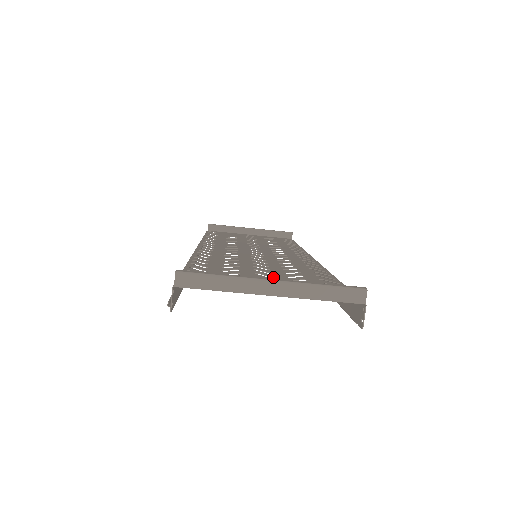
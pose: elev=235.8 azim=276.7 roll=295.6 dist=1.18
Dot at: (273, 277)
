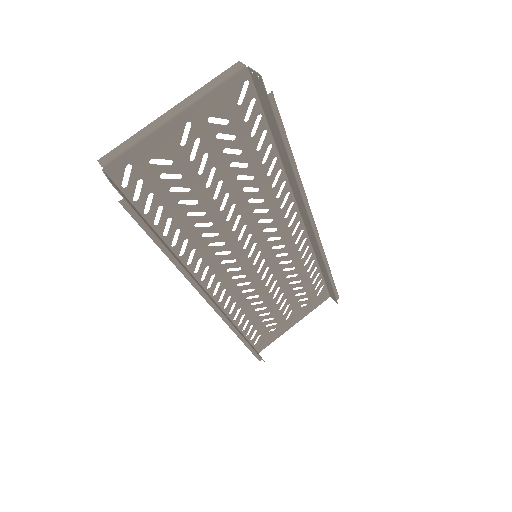
Dot at: occluded
